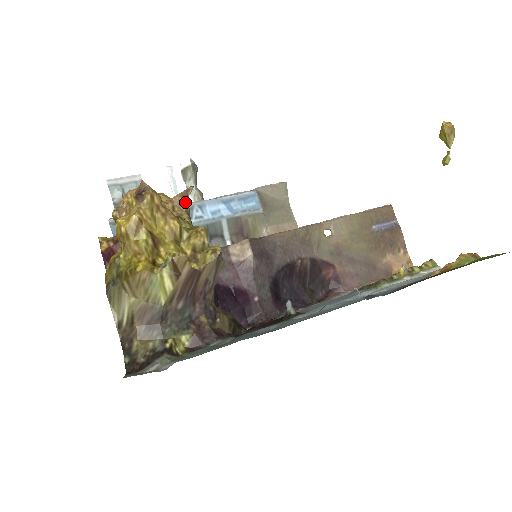
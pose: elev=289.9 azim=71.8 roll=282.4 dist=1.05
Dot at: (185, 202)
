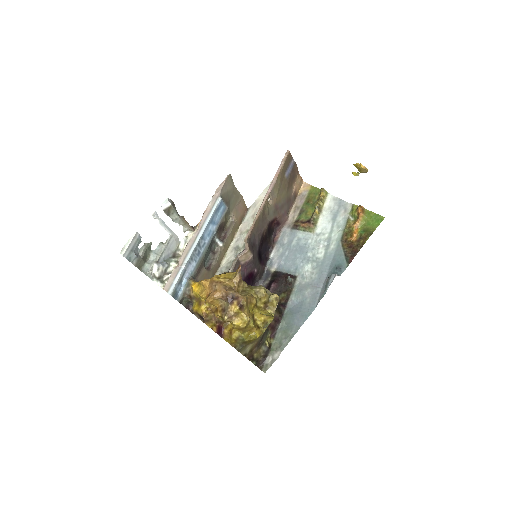
Dot at: occluded
